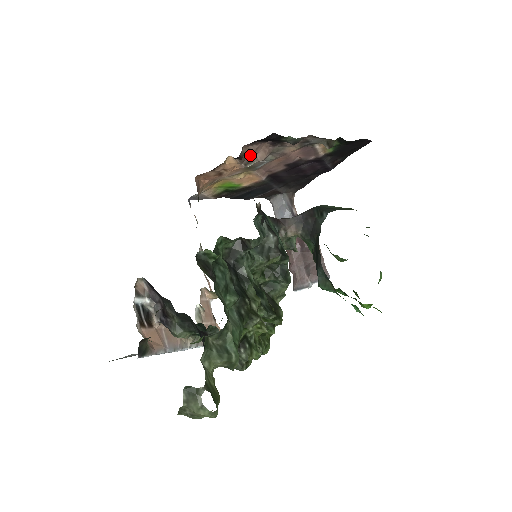
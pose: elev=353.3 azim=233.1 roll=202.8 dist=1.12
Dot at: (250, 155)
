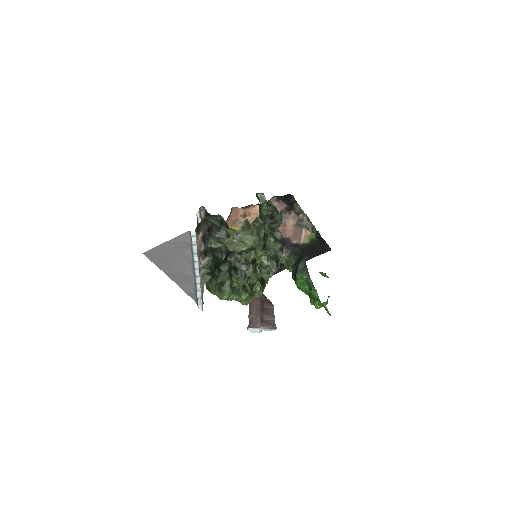
Dot at: occluded
